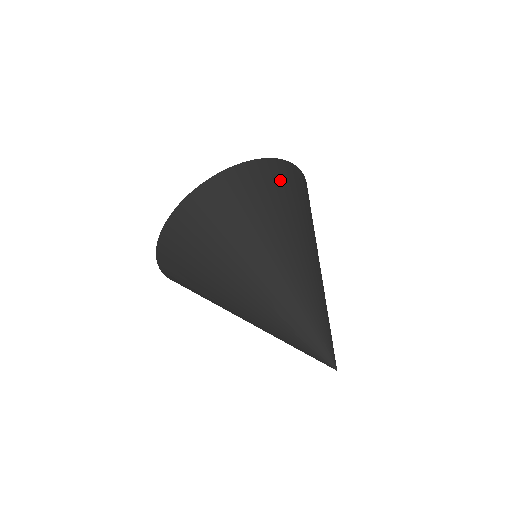
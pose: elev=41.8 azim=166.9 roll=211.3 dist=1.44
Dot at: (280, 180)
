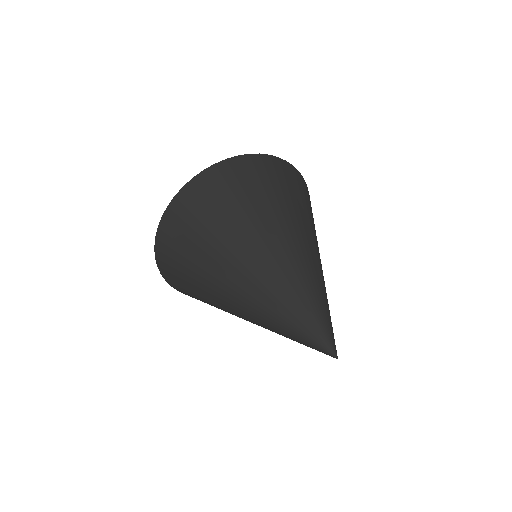
Dot at: (205, 197)
